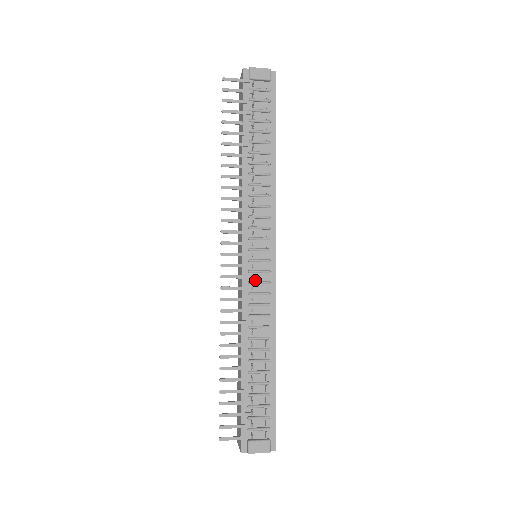
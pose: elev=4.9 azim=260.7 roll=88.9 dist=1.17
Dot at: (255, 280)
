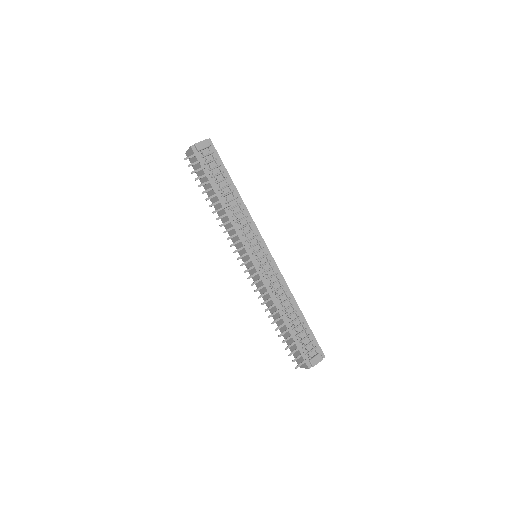
Dot at: (265, 270)
